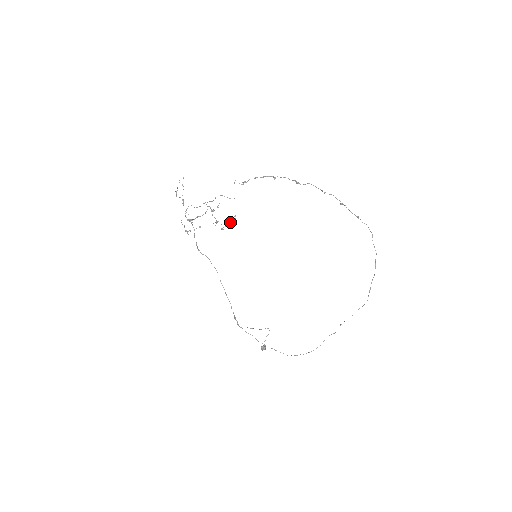
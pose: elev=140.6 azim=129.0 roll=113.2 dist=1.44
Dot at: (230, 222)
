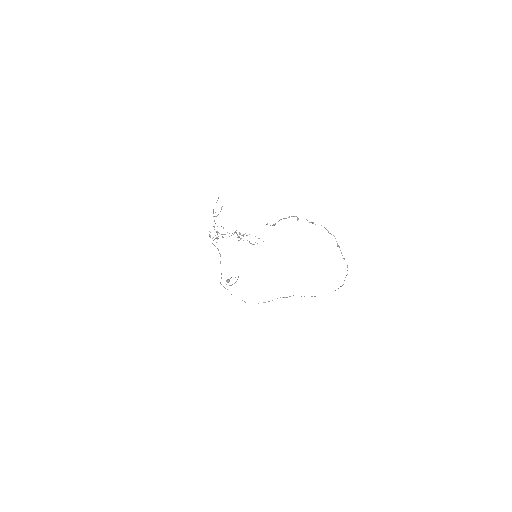
Dot at: (249, 241)
